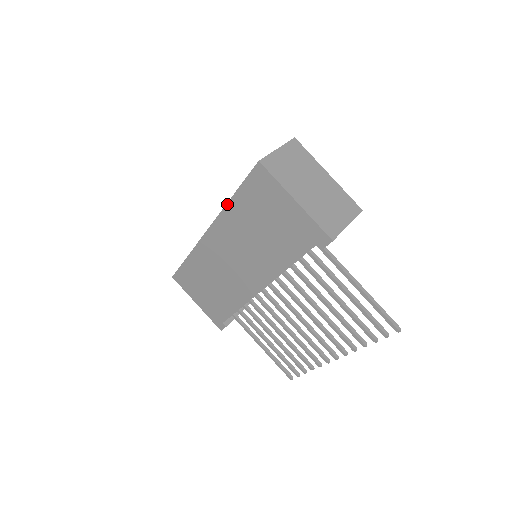
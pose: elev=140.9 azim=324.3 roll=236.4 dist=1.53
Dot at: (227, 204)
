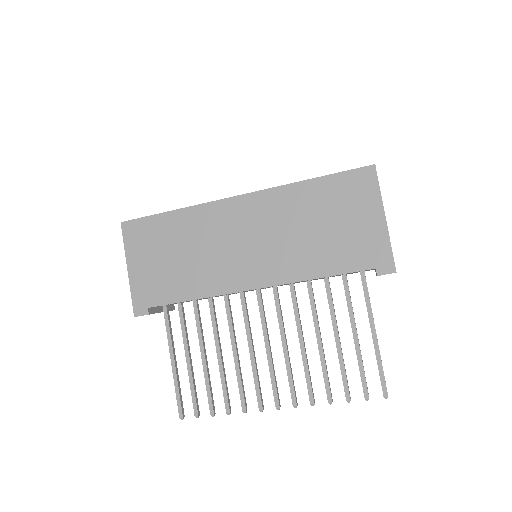
Dot at: (296, 183)
